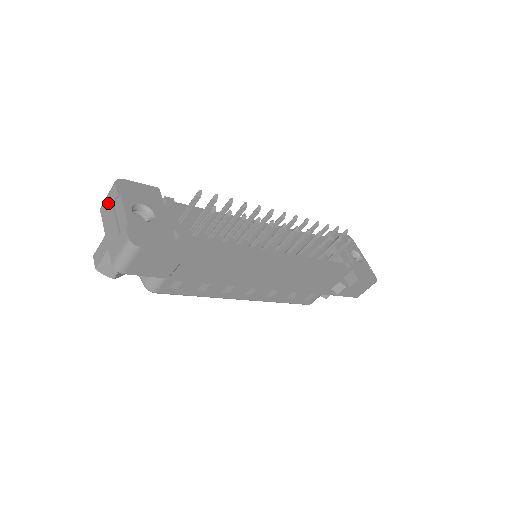
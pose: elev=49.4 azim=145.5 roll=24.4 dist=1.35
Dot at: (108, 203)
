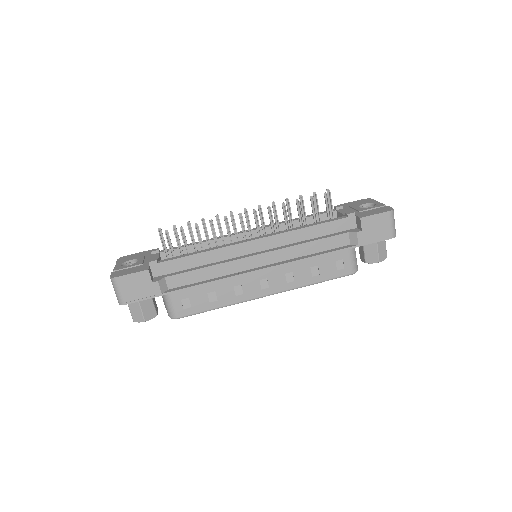
Dot at: occluded
